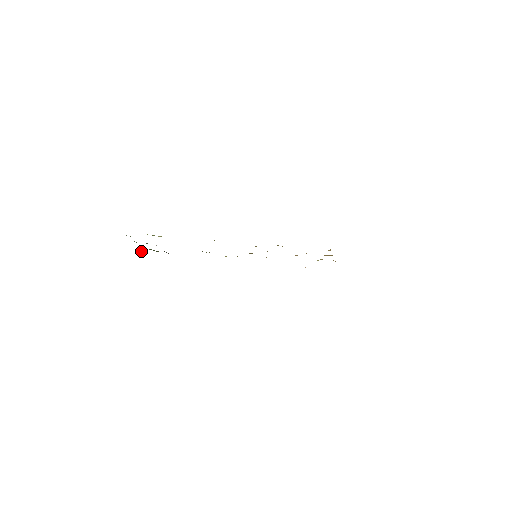
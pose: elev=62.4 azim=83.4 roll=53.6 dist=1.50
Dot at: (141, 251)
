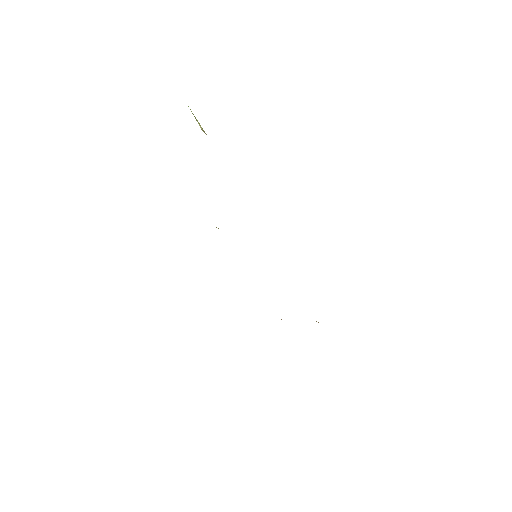
Dot at: occluded
